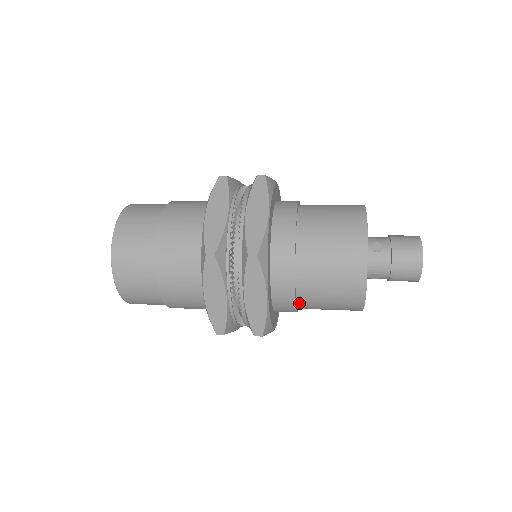
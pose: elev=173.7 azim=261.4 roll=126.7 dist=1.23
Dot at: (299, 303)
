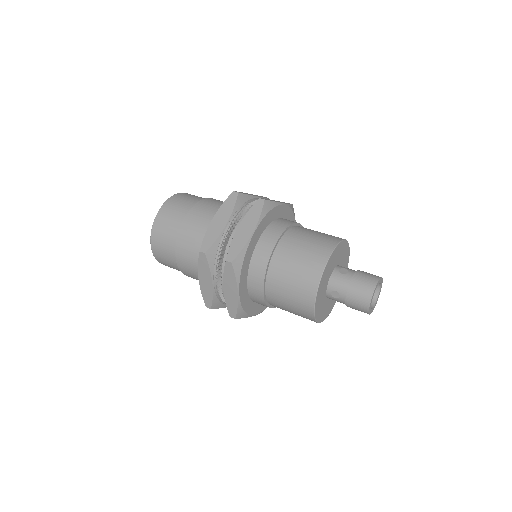
Dot at: occluded
